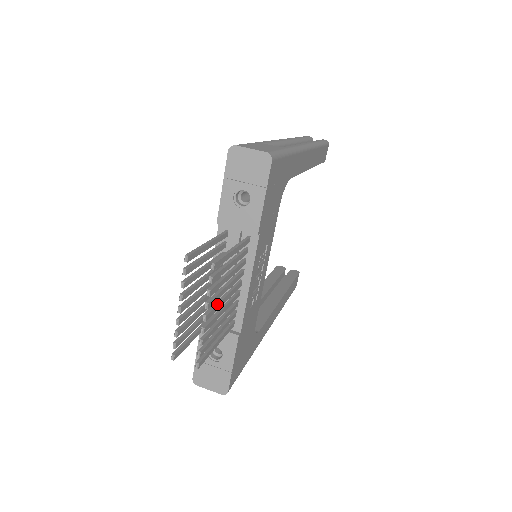
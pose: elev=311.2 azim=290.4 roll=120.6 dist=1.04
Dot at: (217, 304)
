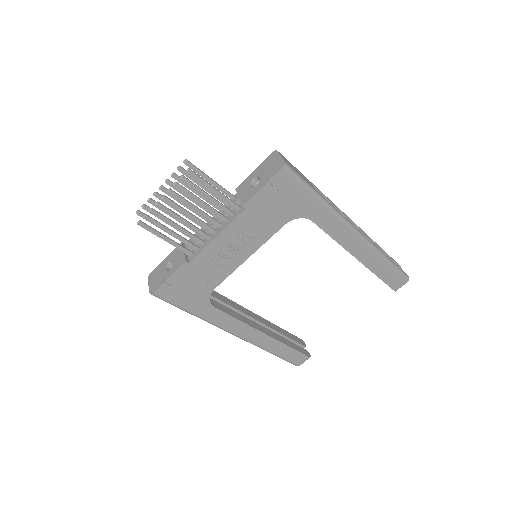
Dot at: (180, 206)
